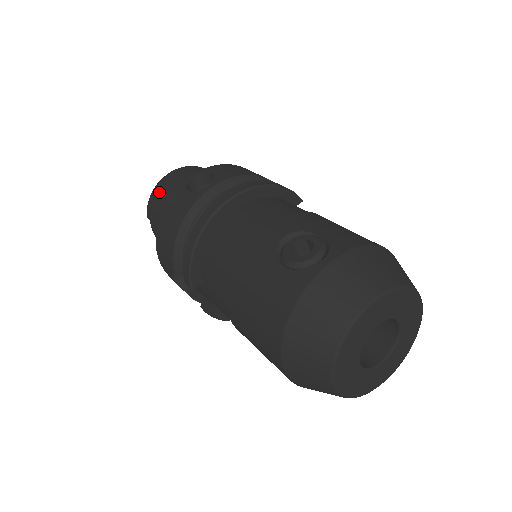
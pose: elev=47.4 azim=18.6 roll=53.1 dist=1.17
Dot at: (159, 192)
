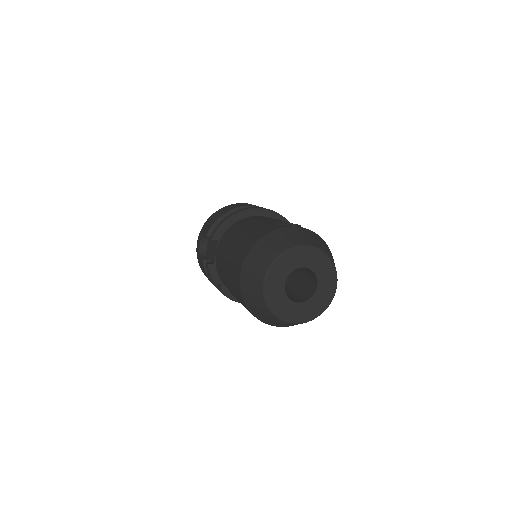
Dot at: occluded
